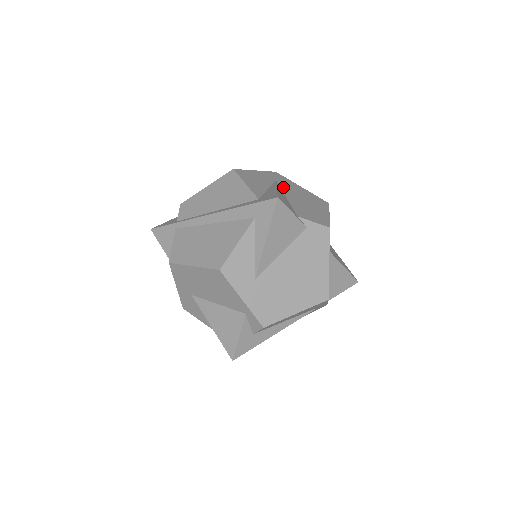
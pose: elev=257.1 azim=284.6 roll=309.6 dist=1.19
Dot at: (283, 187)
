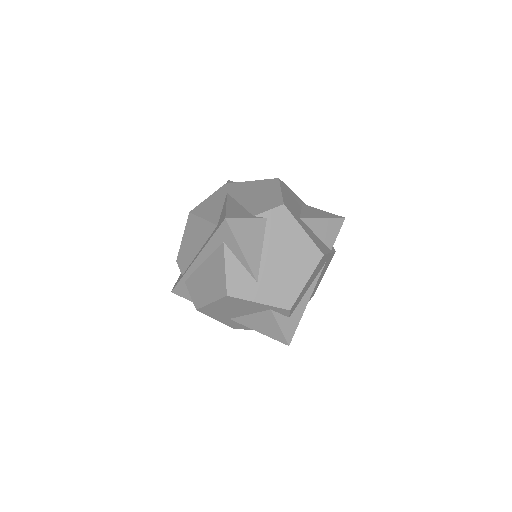
Dot at: (235, 195)
